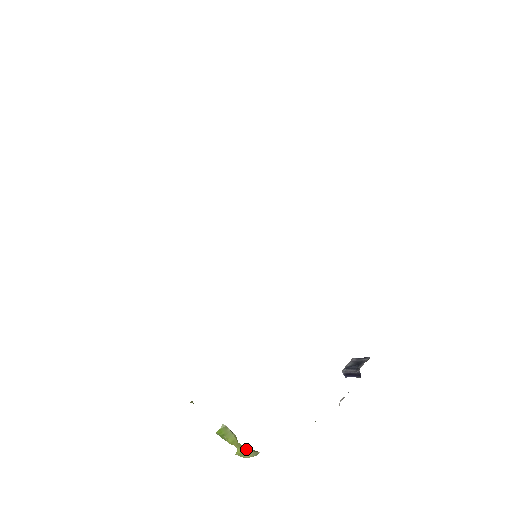
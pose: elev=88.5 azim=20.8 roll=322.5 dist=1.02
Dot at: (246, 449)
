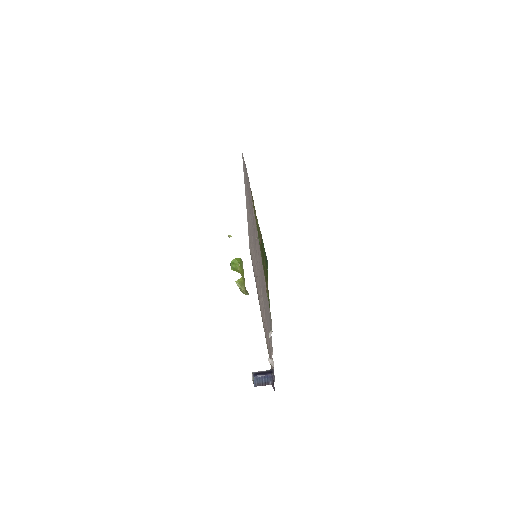
Dot at: occluded
